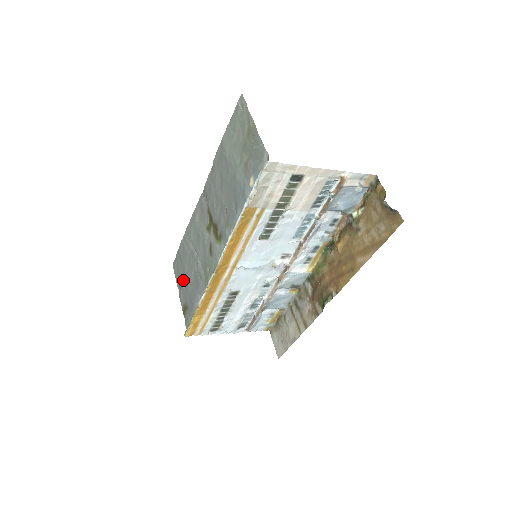
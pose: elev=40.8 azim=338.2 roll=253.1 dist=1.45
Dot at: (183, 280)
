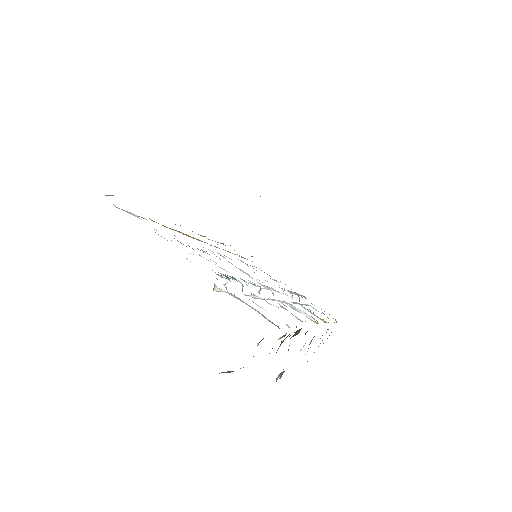
Dot at: occluded
